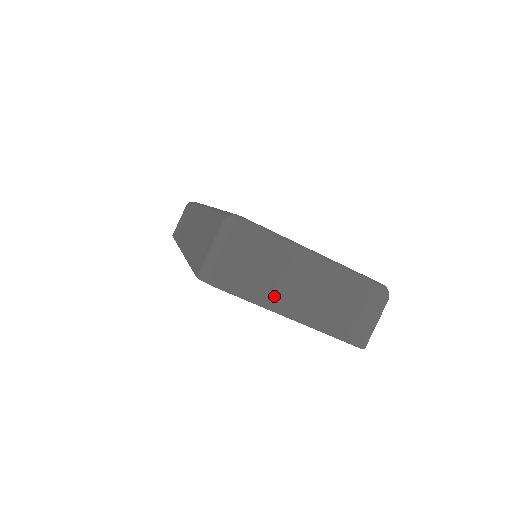
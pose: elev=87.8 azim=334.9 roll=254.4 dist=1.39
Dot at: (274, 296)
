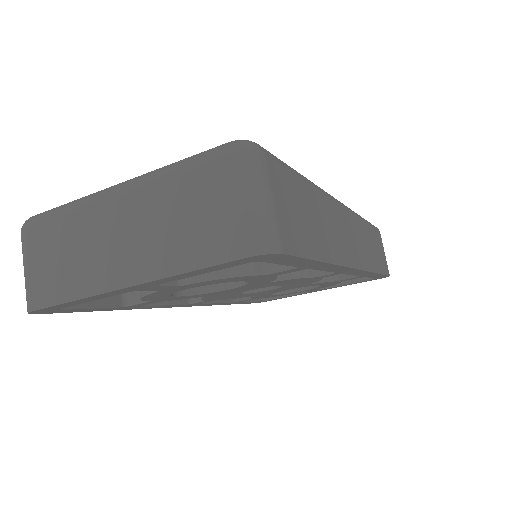
Dot at: (92, 273)
